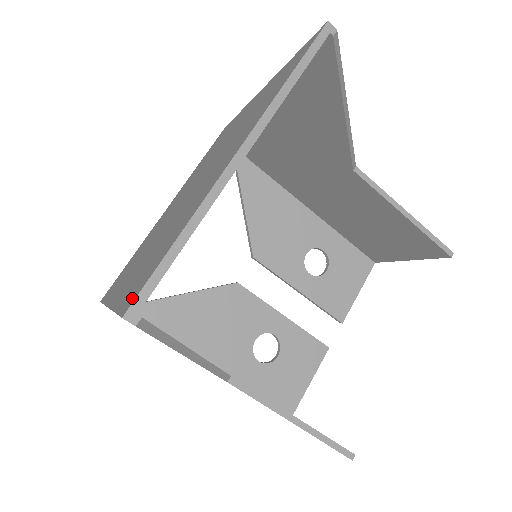
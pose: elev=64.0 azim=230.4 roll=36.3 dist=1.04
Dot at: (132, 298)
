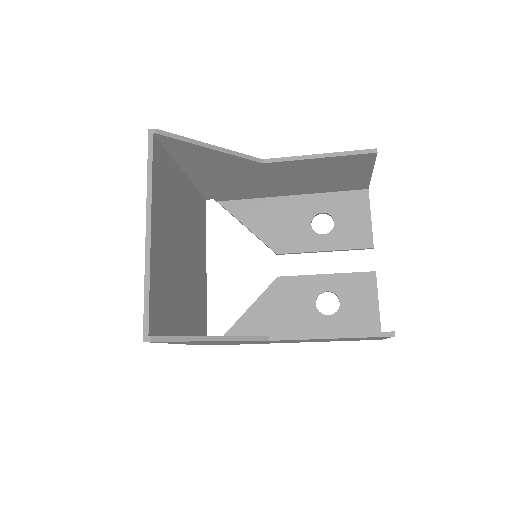
Dot at: occluded
